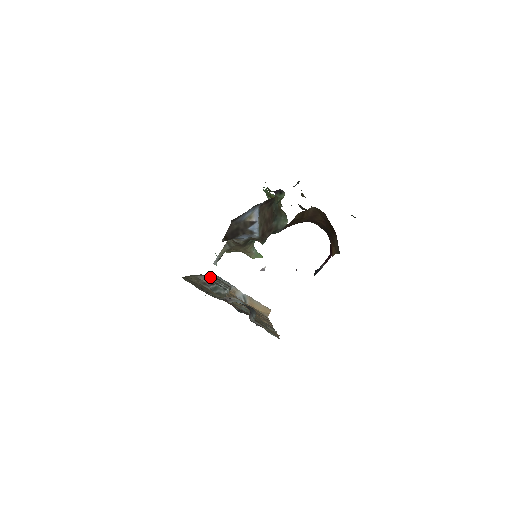
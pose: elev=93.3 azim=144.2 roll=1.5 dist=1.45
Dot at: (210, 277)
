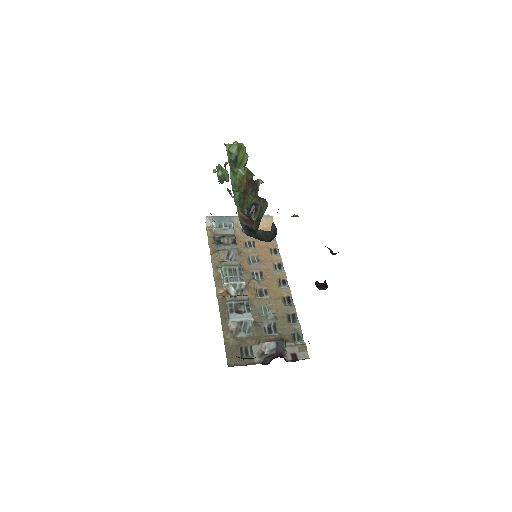
Dot at: (223, 269)
